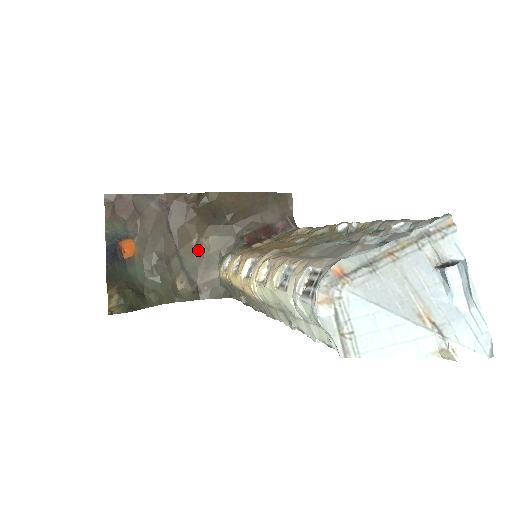
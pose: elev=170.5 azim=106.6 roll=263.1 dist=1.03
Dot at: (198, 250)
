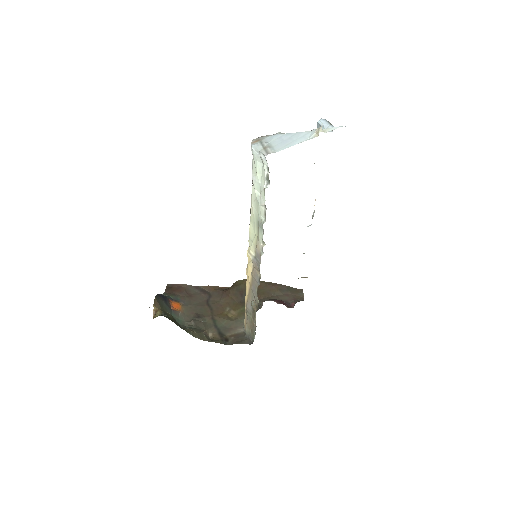
Dot at: (229, 317)
